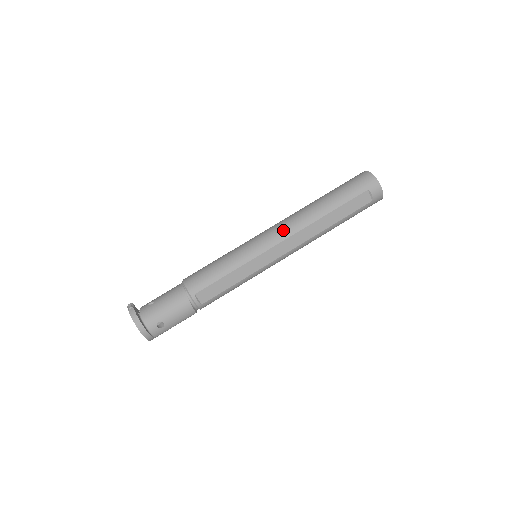
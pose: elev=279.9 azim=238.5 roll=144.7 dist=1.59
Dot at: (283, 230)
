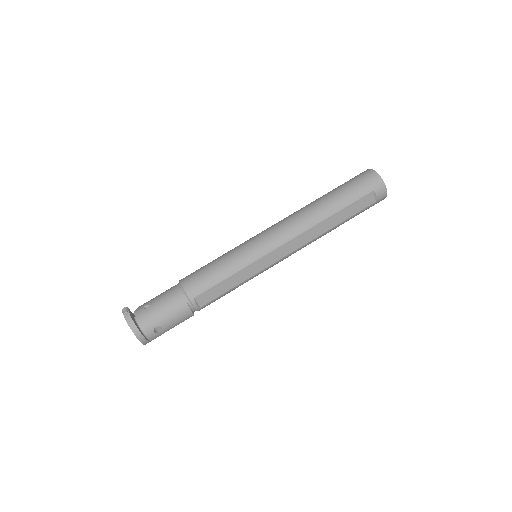
Dot at: (286, 231)
